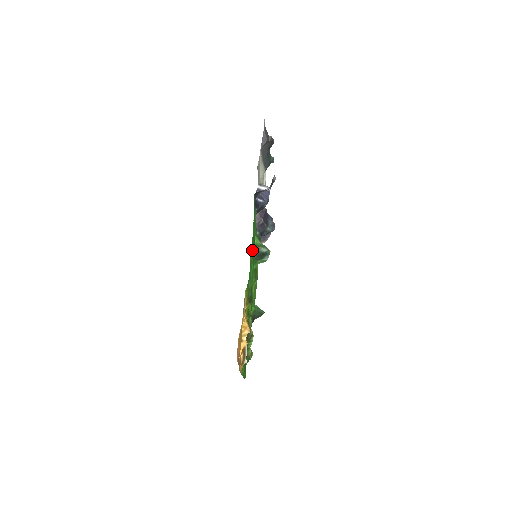
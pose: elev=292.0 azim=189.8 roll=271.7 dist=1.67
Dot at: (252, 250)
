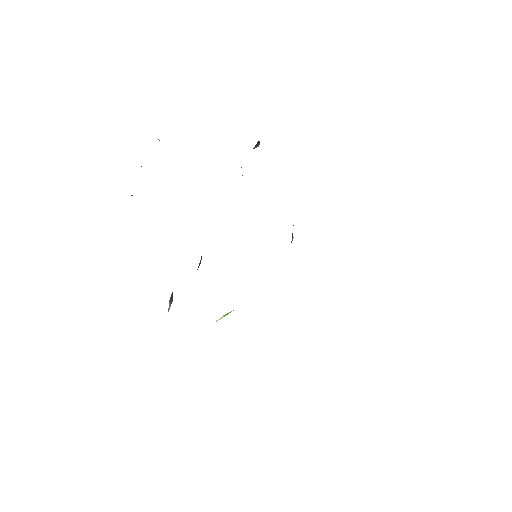
Dot at: occluded
